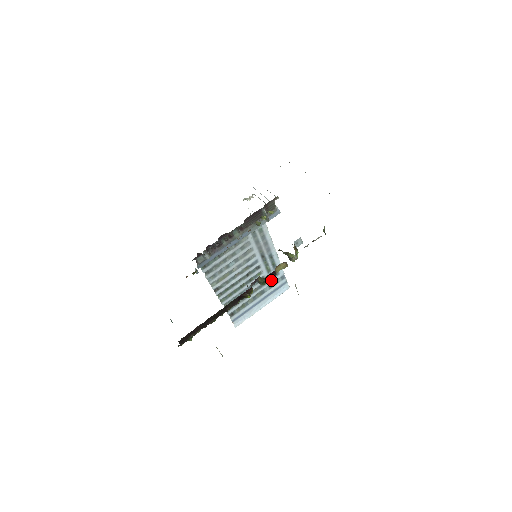
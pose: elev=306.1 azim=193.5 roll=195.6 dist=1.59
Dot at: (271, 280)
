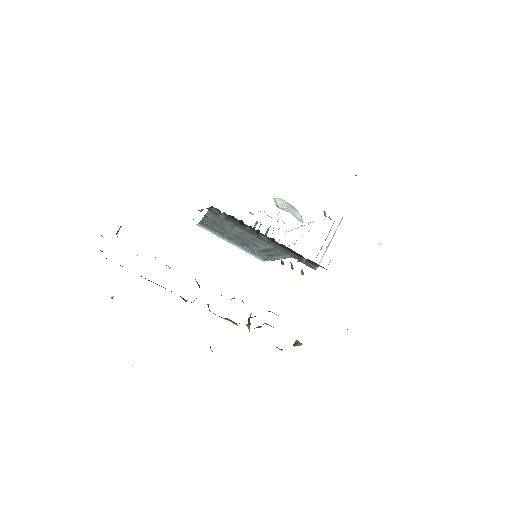
Dot at: (257, 251)
